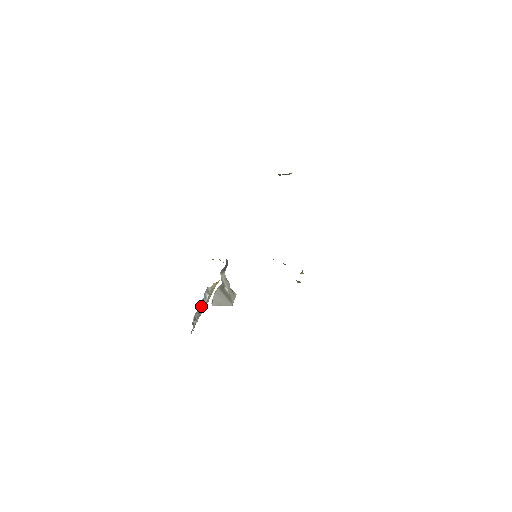
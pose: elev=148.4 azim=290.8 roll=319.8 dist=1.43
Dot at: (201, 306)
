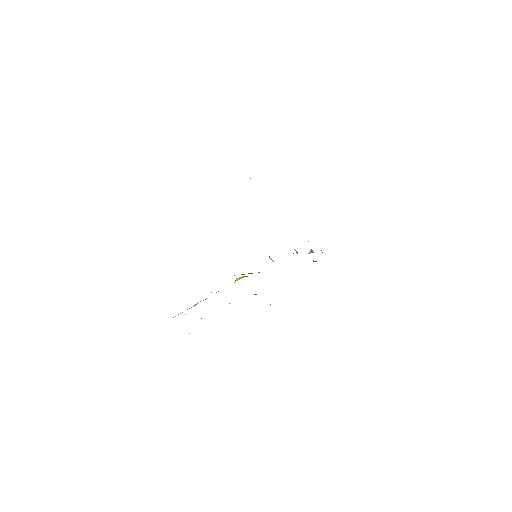
Dot at: occluded
